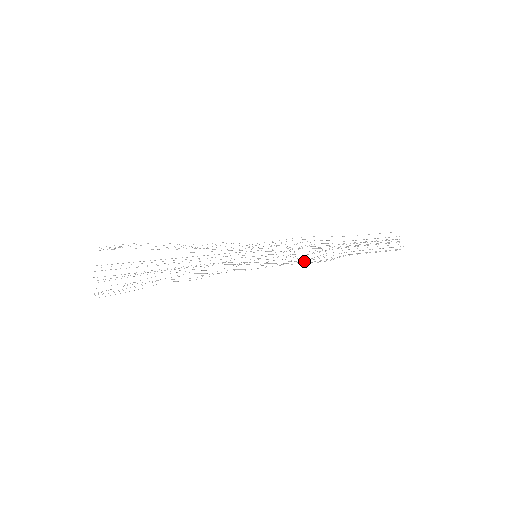
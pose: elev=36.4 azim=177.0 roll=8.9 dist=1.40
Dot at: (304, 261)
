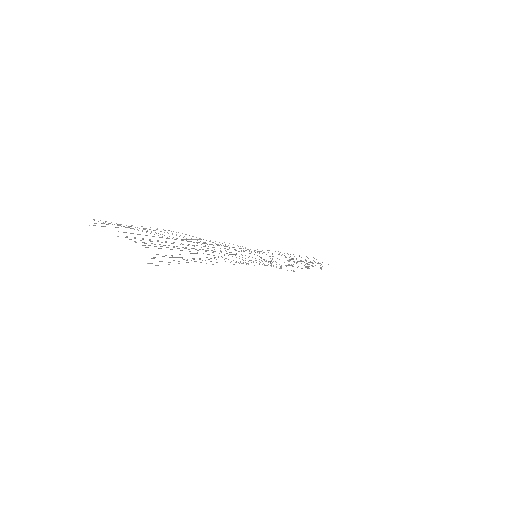
Dot at: (290, 265)
